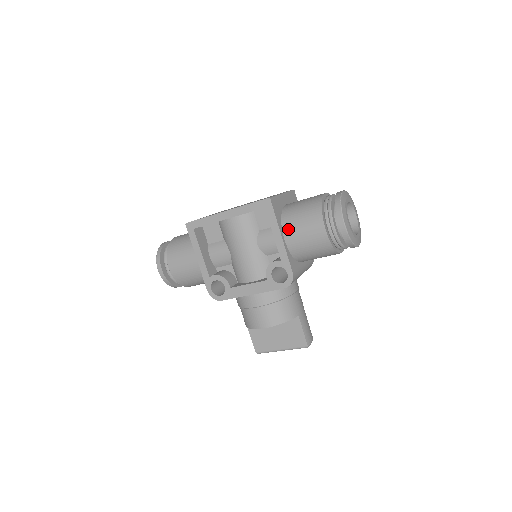
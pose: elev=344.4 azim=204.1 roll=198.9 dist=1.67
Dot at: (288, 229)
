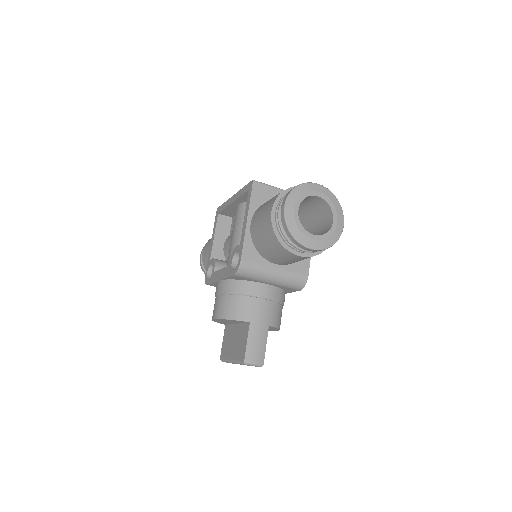
Dot at: (256, 213)
